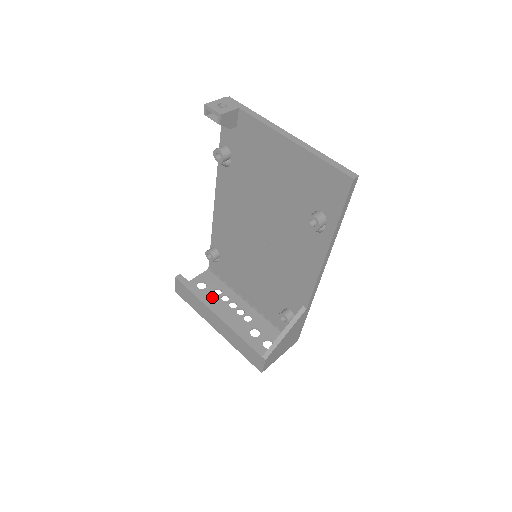
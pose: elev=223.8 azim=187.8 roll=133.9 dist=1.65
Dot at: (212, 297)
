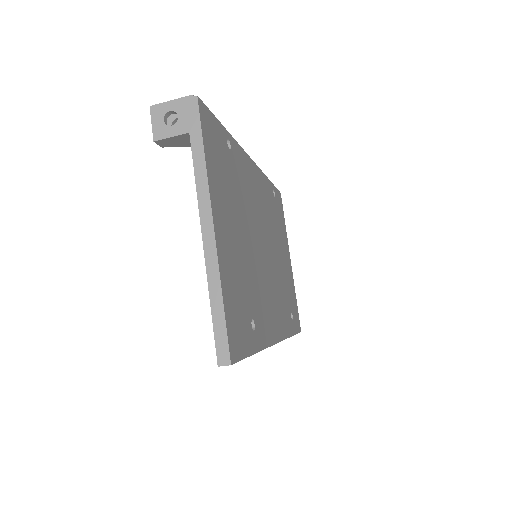
Dot at: occluded
